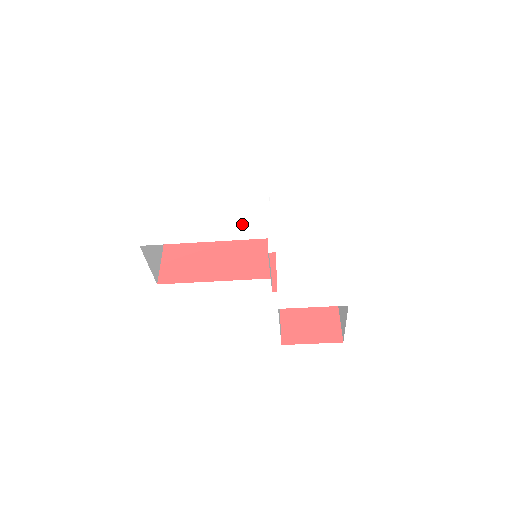
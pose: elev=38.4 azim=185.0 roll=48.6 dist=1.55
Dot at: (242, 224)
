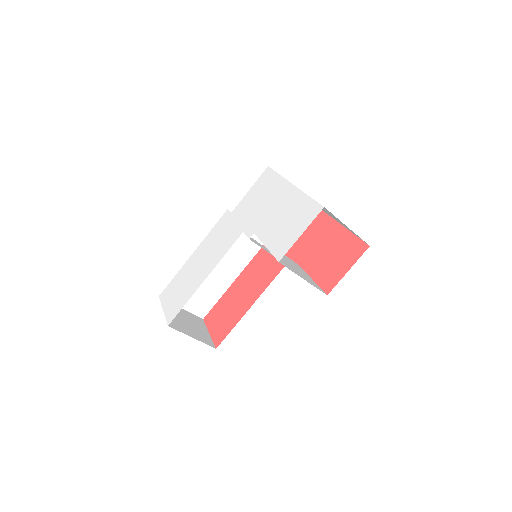
Dot at: (222, 243)
